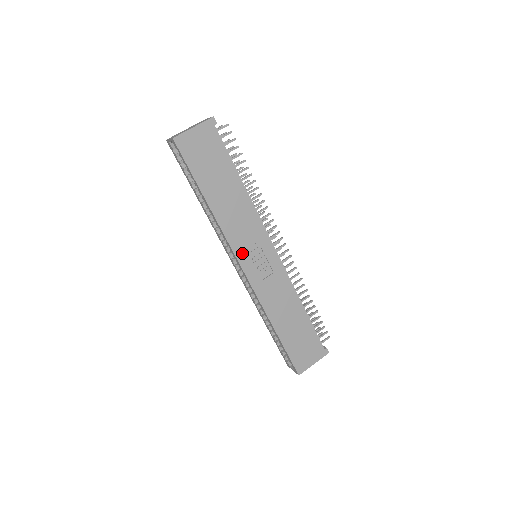
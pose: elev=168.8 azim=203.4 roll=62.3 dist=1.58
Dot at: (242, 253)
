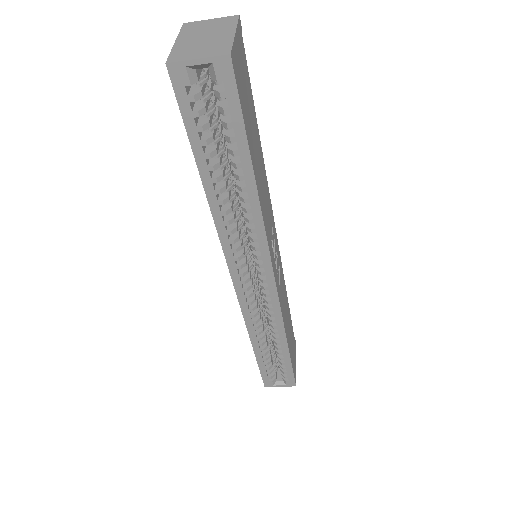
Dot at: (272, 255)
